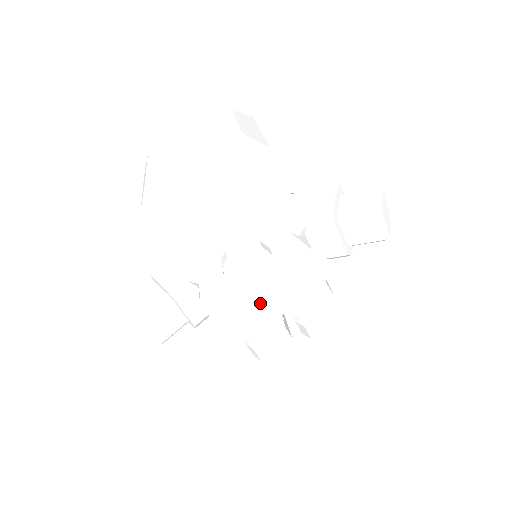
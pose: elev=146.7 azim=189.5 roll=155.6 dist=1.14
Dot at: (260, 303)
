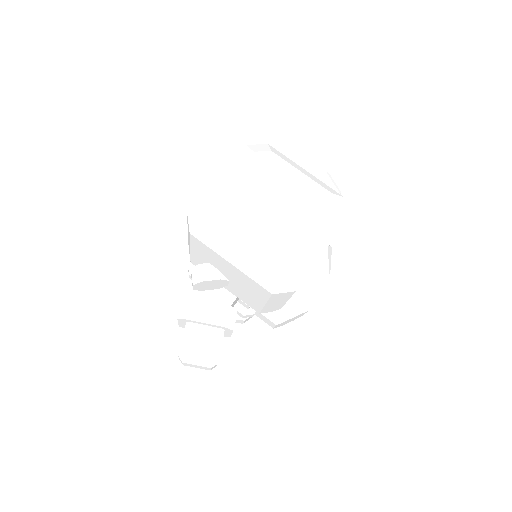
Dot at: occluded
